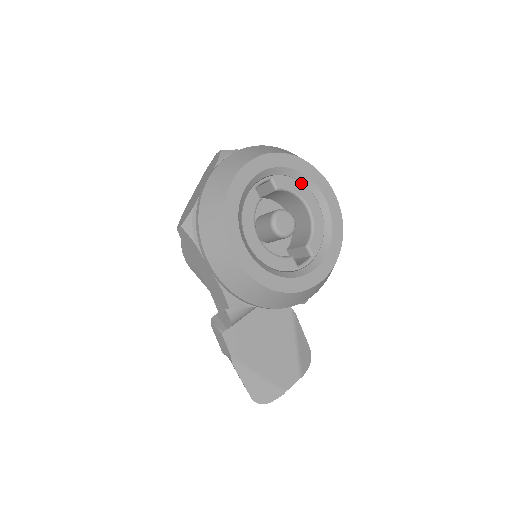
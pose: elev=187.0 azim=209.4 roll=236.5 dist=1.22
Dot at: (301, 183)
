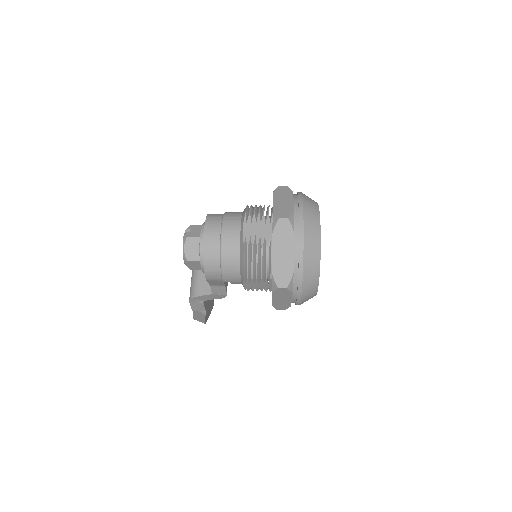
Dot at: occluded
